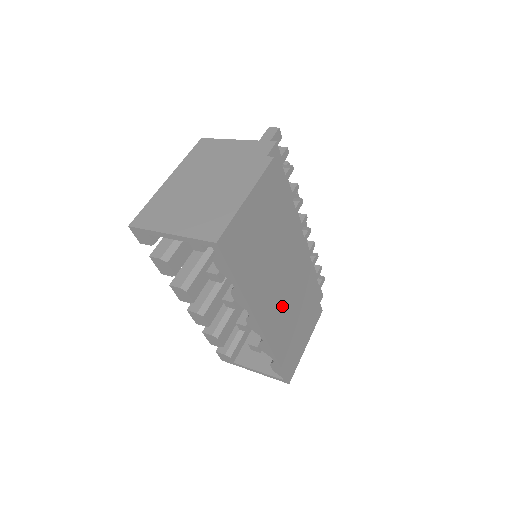
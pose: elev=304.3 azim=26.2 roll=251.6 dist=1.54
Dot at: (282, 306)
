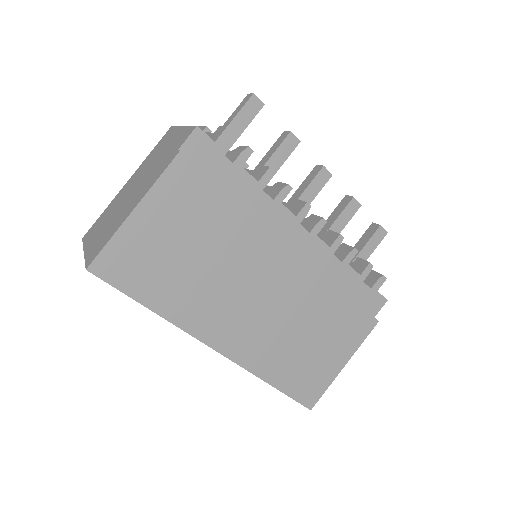
Dot at: (263, 323)
